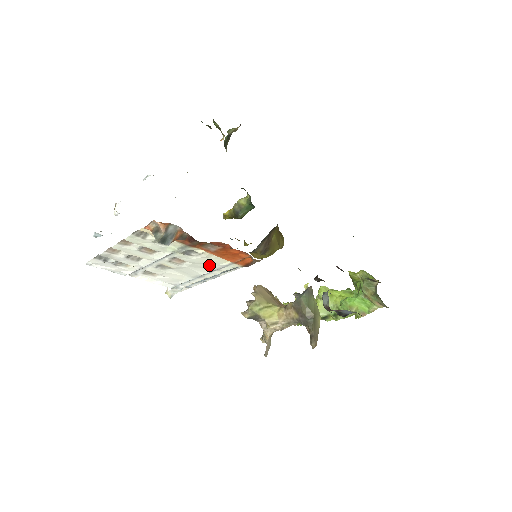
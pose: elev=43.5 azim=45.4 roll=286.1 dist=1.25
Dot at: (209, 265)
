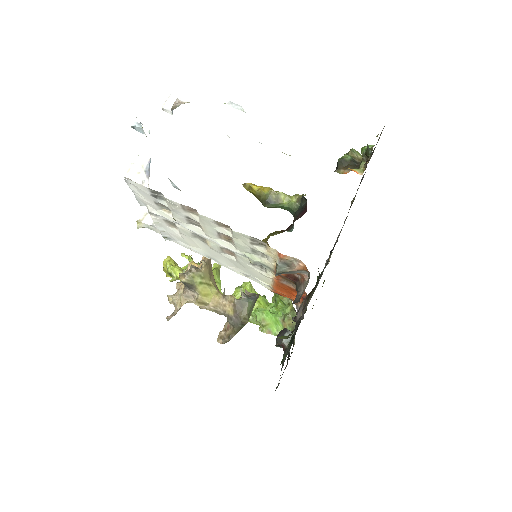
Dot at: (247, 271)
